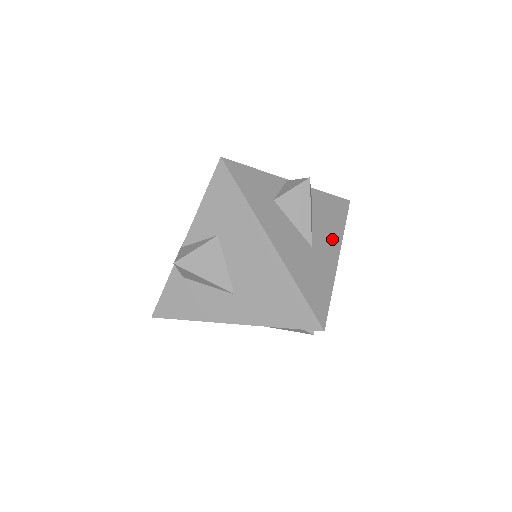
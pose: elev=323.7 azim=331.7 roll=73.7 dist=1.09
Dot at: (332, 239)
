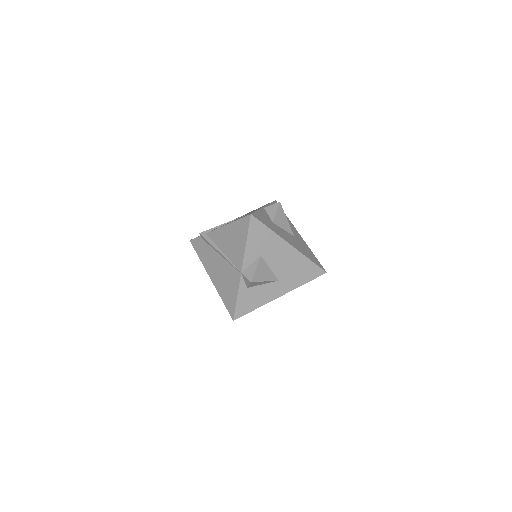
Dot at: (292, 227)
